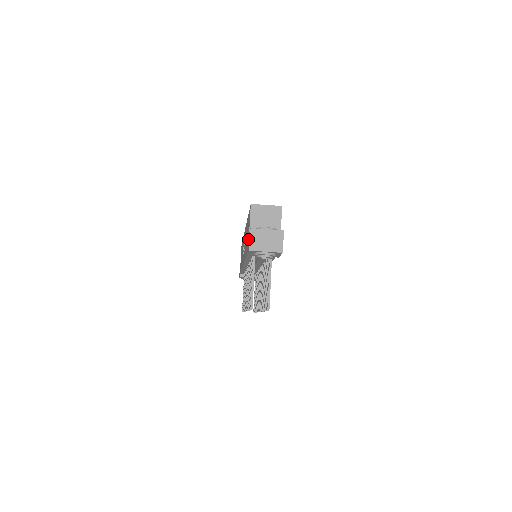
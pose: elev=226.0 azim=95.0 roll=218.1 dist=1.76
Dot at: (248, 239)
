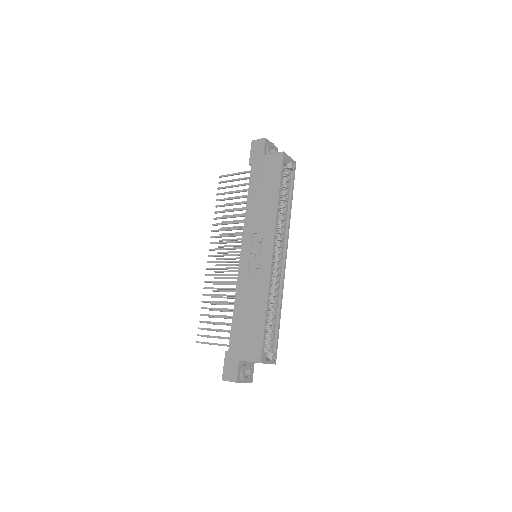
Dot at: (236, 354)
